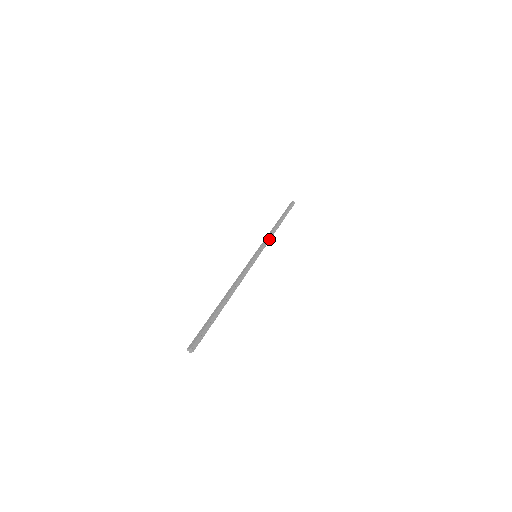
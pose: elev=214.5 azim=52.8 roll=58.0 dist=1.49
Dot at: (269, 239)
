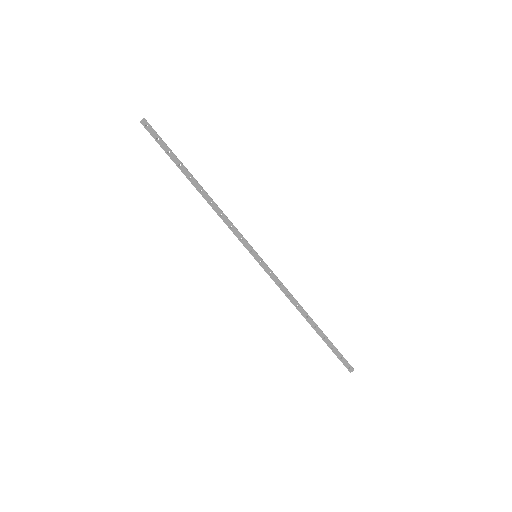
Dot at: (284, 287)
